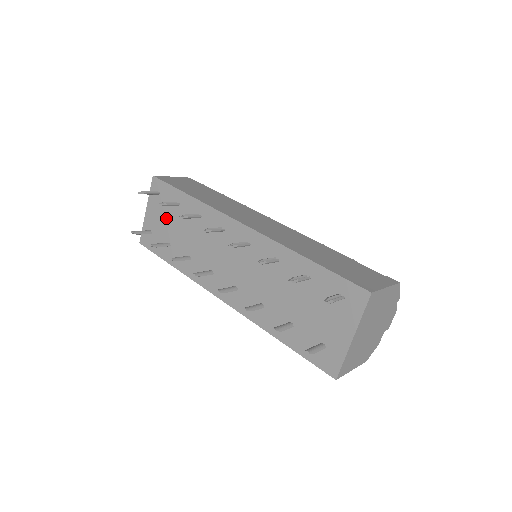
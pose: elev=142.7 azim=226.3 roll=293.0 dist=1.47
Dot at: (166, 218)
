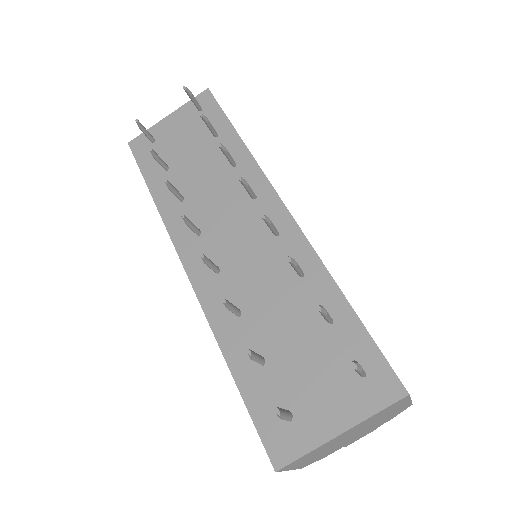
Dot at: (187, 139)
